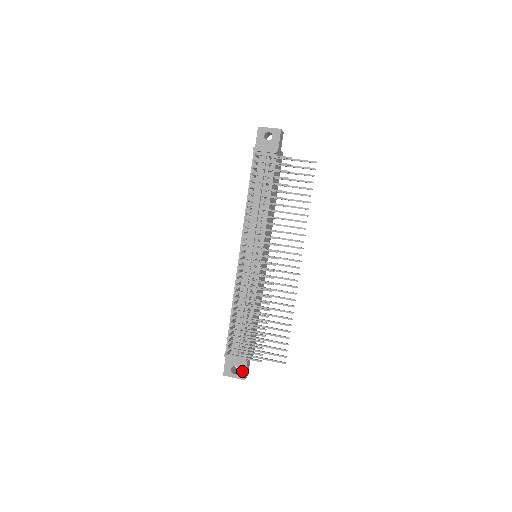
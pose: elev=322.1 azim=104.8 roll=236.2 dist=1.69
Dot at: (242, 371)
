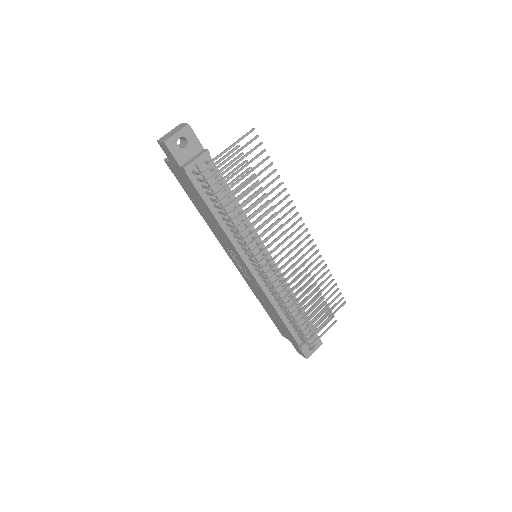
Dot at: (317, 341)
